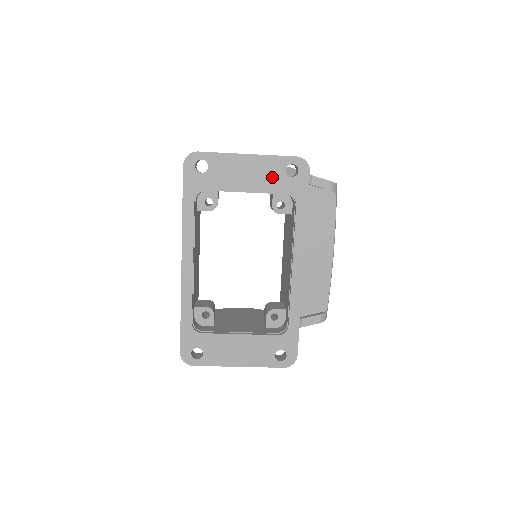
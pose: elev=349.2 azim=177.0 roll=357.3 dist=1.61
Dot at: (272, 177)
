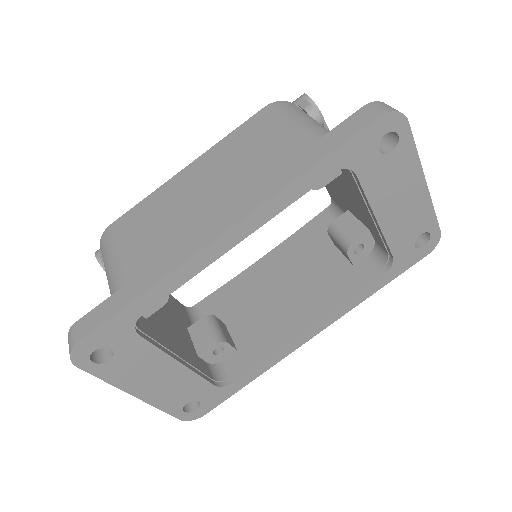
Dot at: (407, 229)
